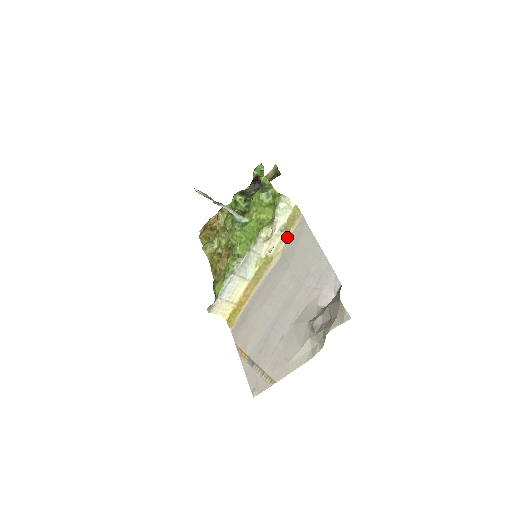
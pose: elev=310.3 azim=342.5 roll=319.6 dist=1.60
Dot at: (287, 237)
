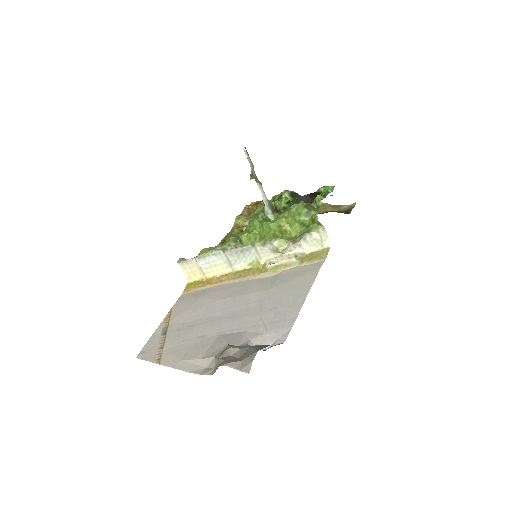
Dot at: (295, 266)
